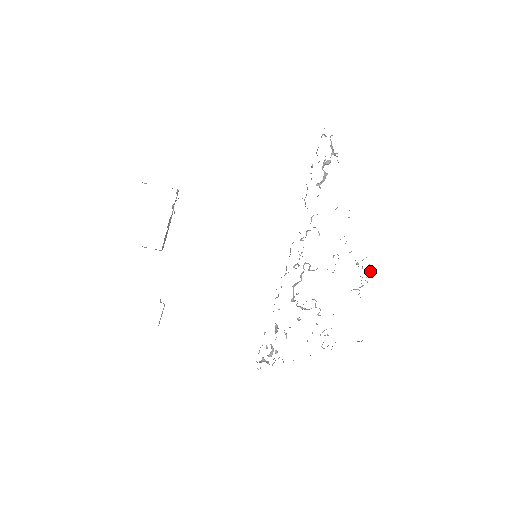
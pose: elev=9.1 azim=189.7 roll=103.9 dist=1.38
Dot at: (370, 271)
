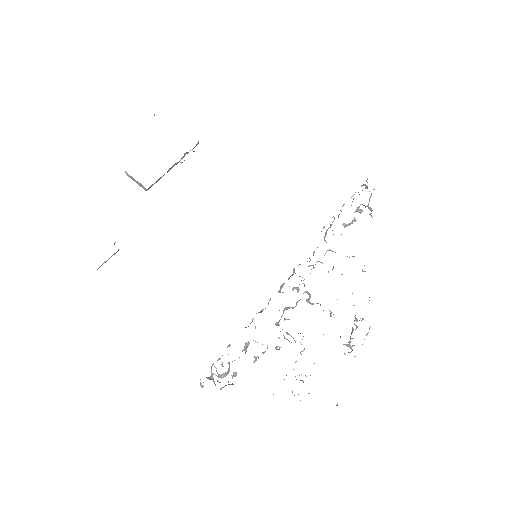
Dot at: (367, 334)
